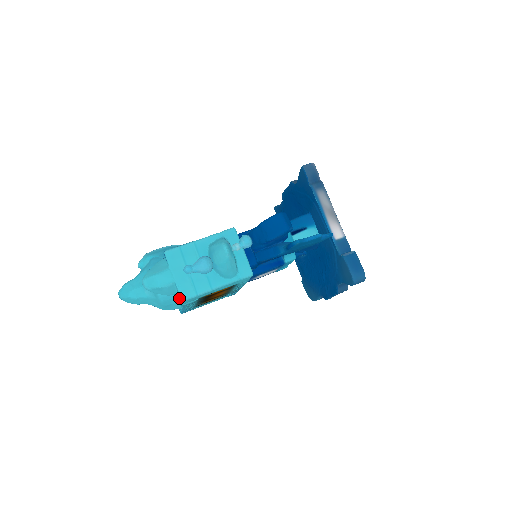
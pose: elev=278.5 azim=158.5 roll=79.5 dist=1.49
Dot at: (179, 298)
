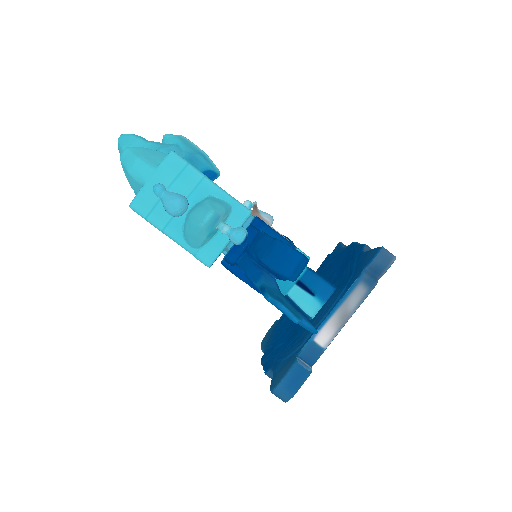
Dot at: occluded
